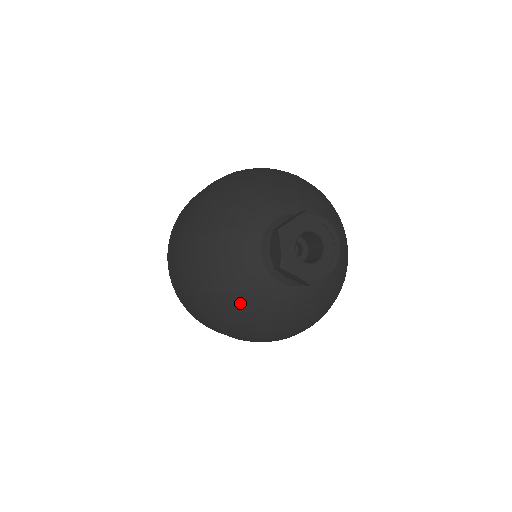
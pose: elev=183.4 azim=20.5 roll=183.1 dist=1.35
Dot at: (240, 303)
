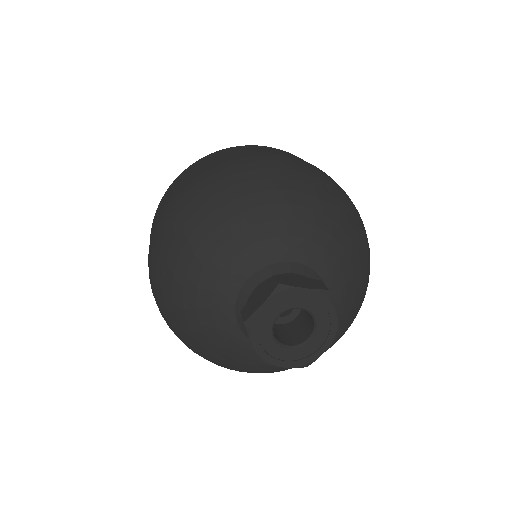
Dot at: (184, 304)
